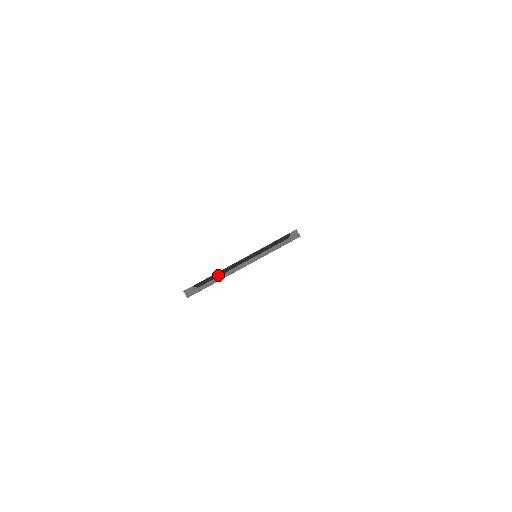
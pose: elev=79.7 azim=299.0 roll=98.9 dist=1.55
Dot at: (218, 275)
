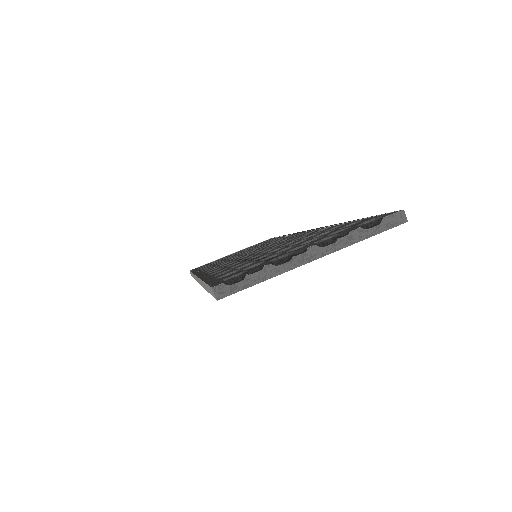
Dot at: (275, 267)
